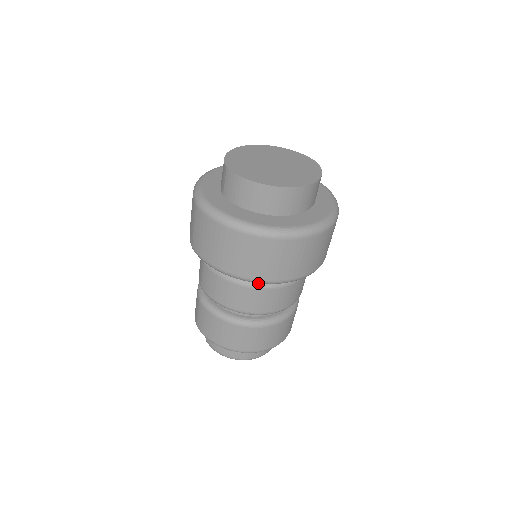
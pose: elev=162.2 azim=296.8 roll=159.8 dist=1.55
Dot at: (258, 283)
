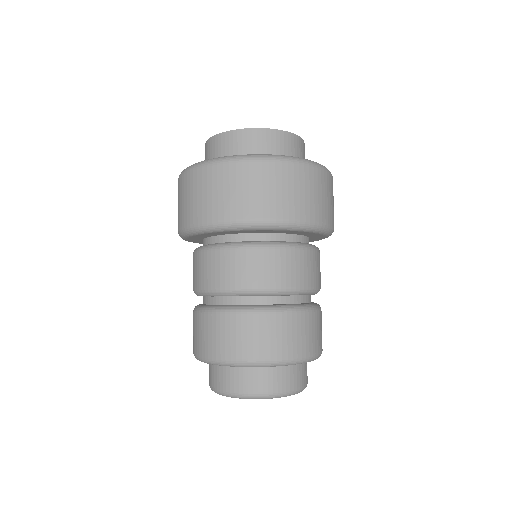
Dot at: (221, 244)
